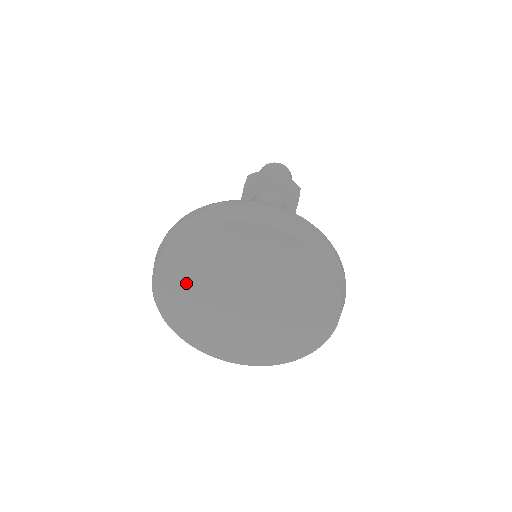
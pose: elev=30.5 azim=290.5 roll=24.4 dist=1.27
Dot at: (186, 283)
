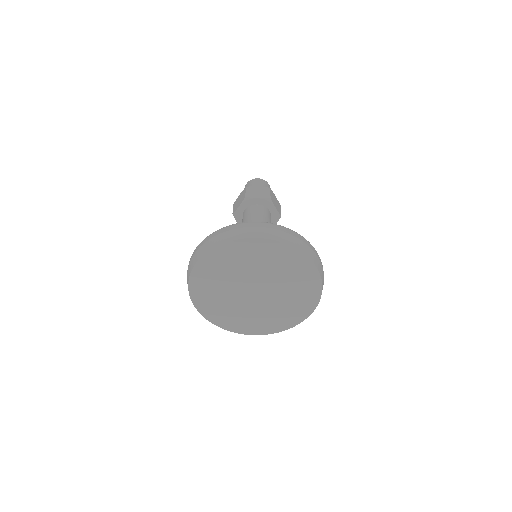
Dot at: (220, 271)
